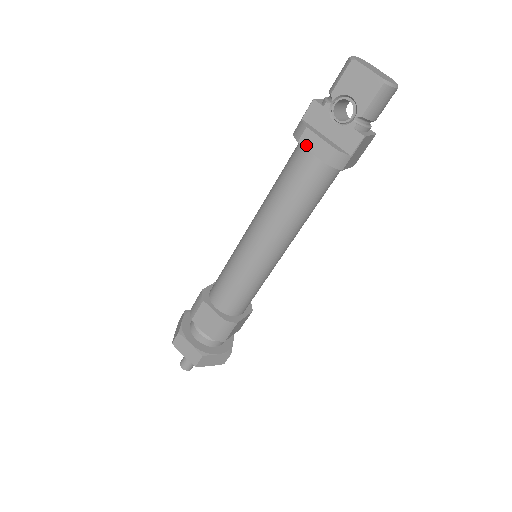
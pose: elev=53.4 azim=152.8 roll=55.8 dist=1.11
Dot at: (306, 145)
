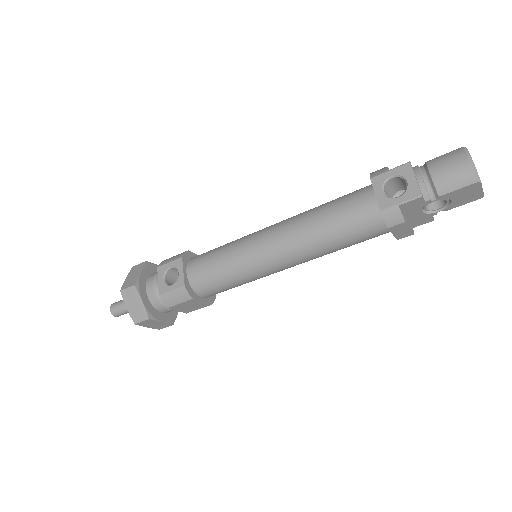
Dot at: (393, 230)
